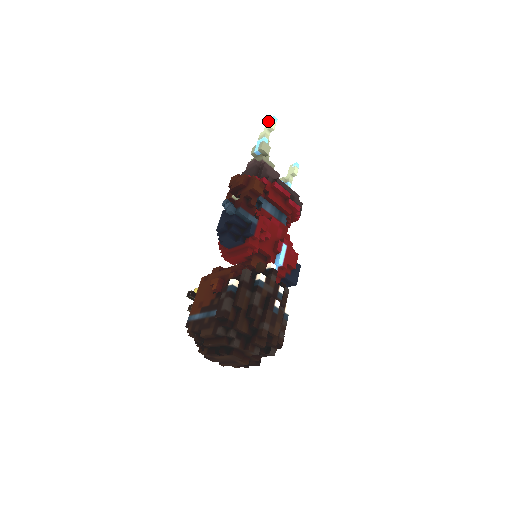
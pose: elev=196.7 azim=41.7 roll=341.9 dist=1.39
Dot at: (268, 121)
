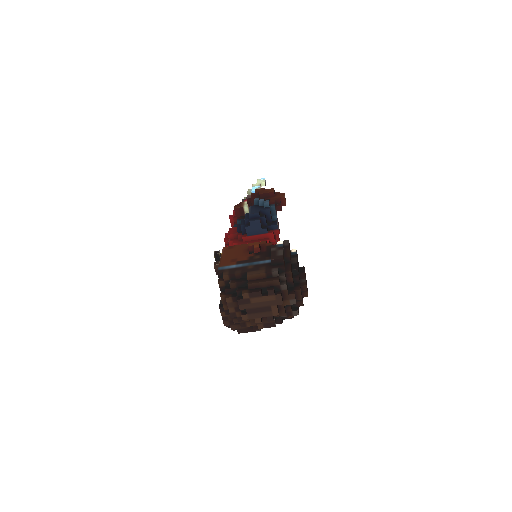
Dot at: (259, 179)
